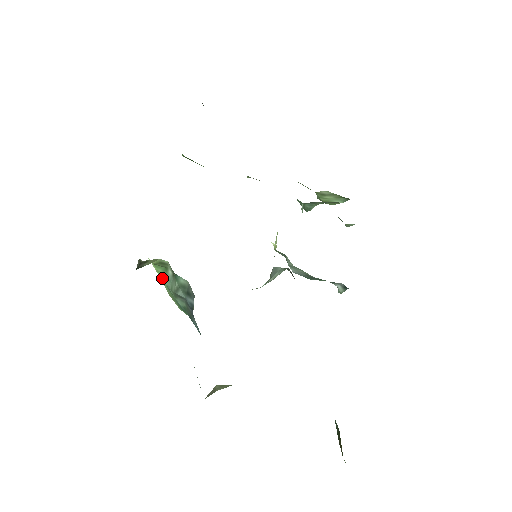
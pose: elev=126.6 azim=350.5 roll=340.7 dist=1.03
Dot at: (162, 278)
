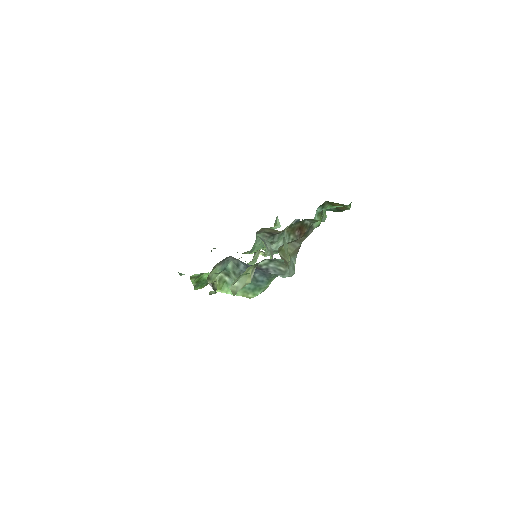
Dot at: occluded
